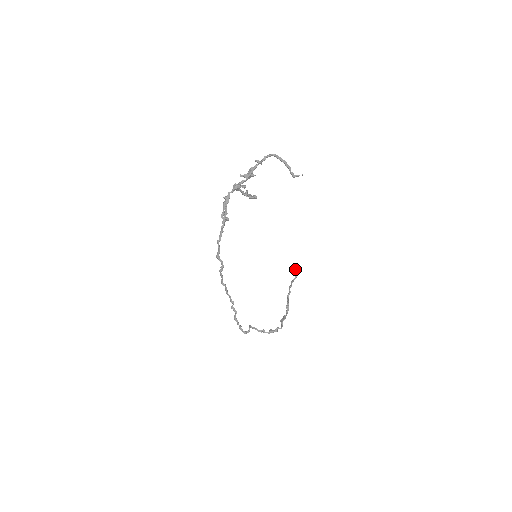
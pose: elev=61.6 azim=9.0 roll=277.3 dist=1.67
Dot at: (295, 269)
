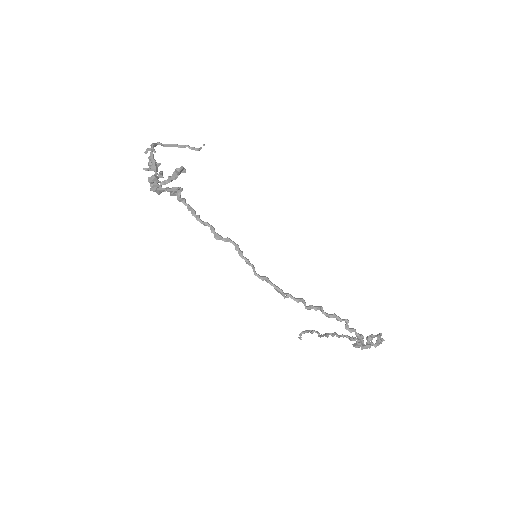
Dot at: (306, 331)
